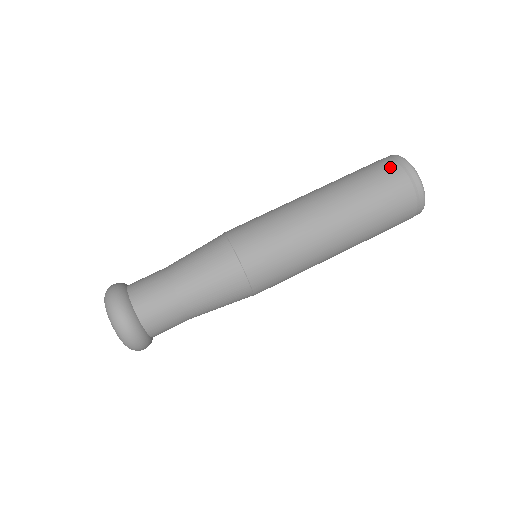
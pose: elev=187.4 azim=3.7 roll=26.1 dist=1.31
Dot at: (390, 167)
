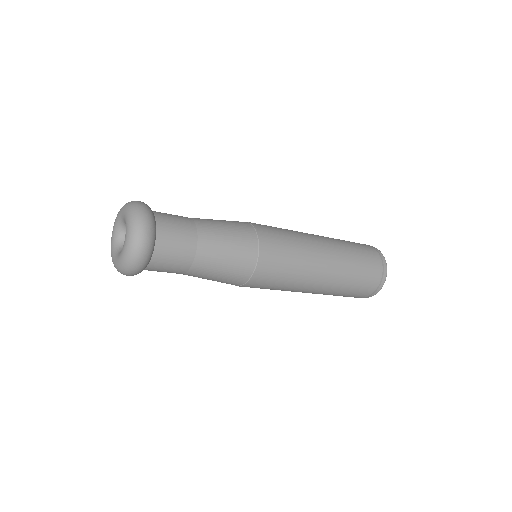
Dot at: (377, 274)
